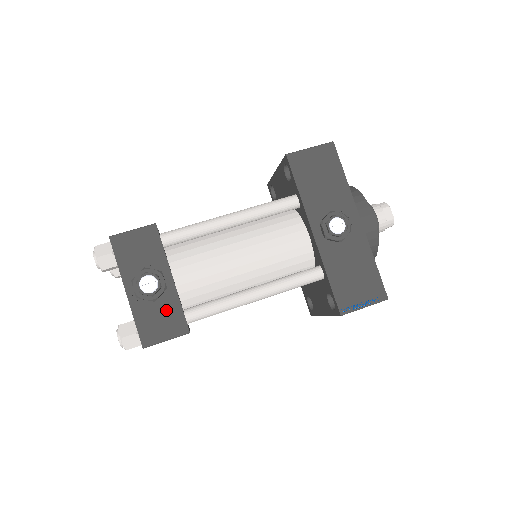
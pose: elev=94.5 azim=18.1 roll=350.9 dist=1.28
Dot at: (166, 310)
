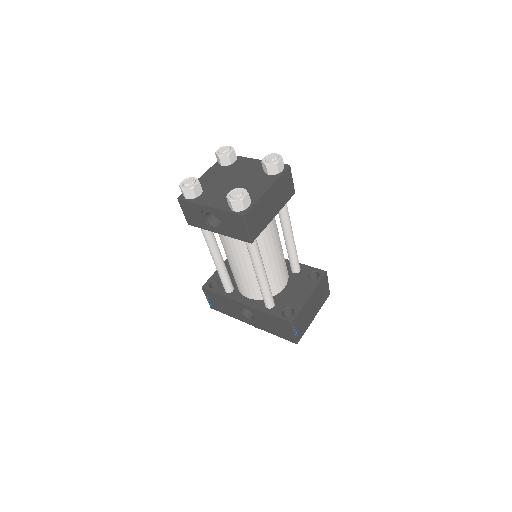
Dot at: occluded
